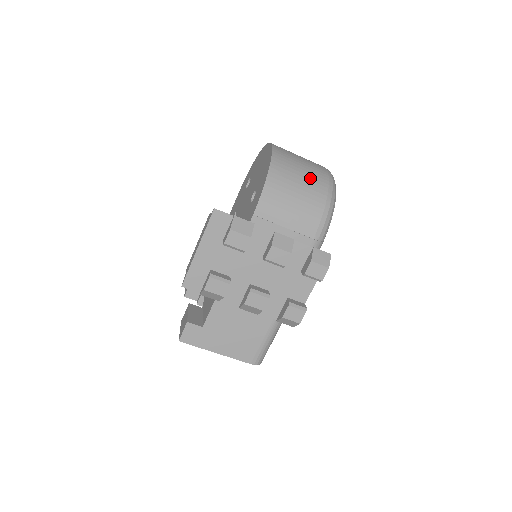
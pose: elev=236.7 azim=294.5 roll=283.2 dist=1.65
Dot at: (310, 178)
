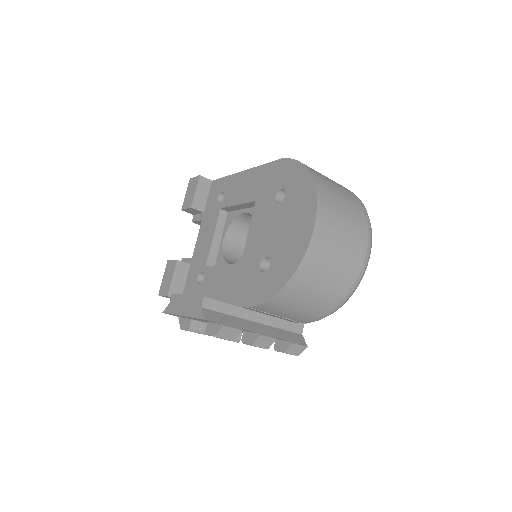
Dot at: (331, 288)
